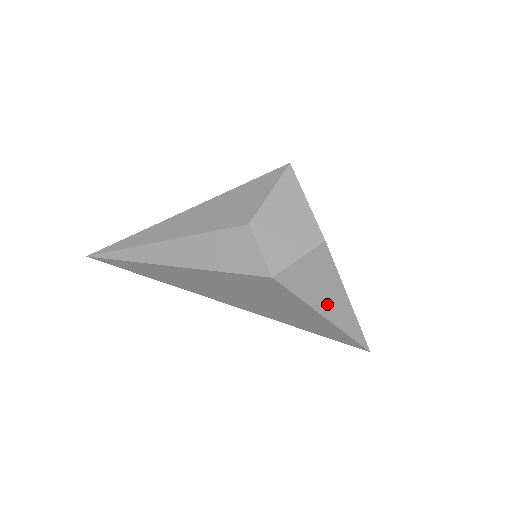
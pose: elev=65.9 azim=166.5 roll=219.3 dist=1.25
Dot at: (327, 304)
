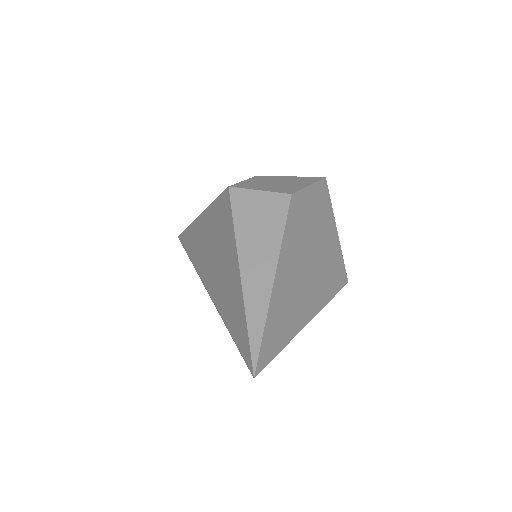
Dot at: (252, 255)
